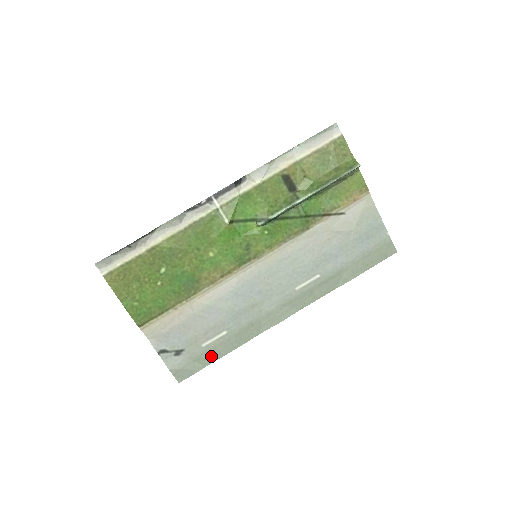
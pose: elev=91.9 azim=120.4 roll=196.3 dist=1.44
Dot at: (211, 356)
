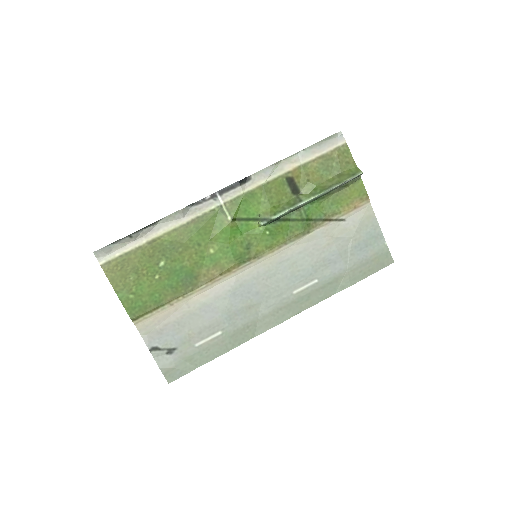
Dot at: (204, 357)
